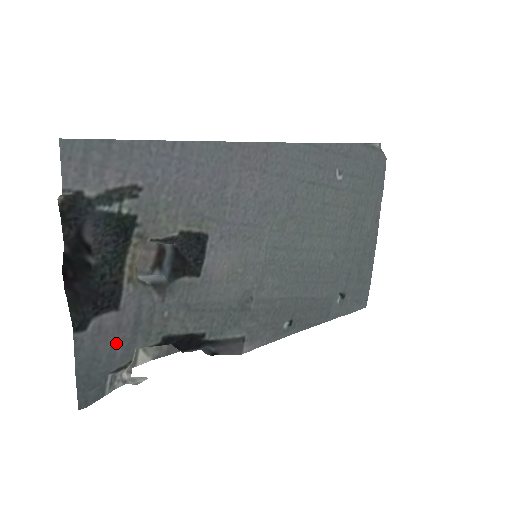
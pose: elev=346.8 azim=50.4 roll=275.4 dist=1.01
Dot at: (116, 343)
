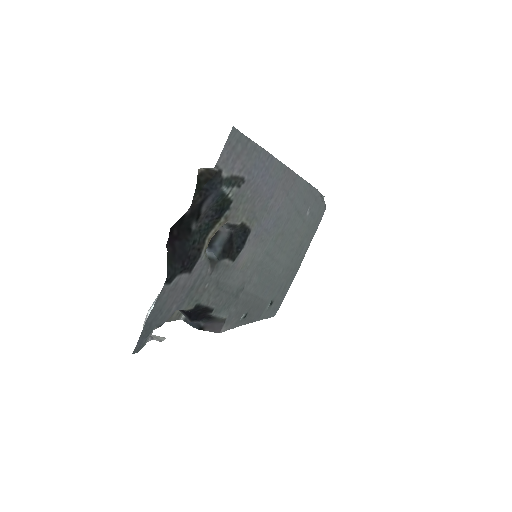
Dot at: (175, 301)
